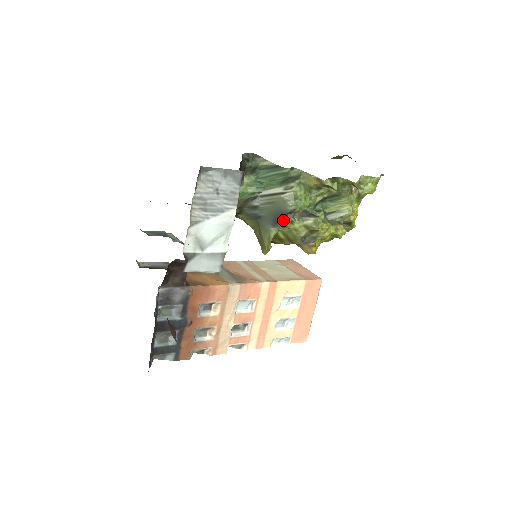
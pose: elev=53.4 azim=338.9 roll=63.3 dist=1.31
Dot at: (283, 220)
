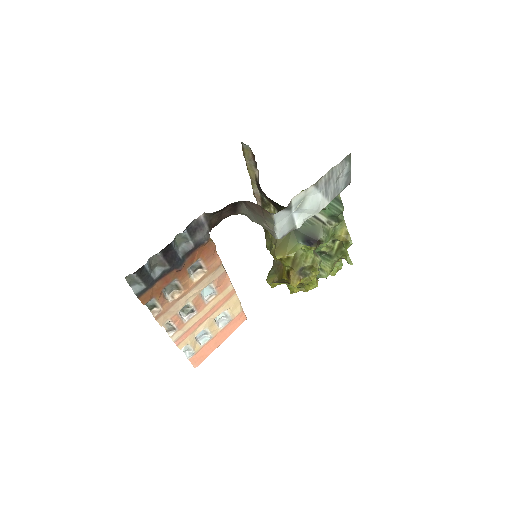
Dot at: (312, 242)
